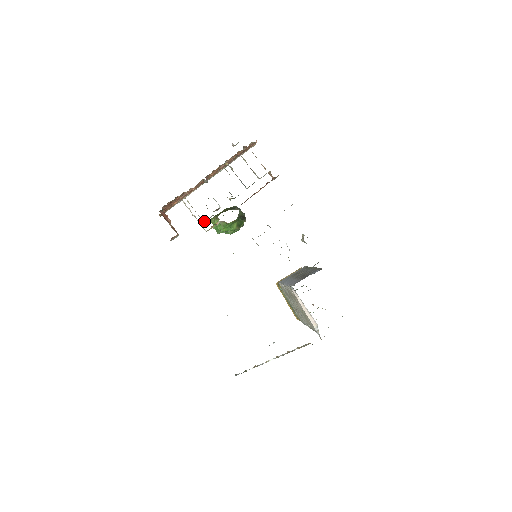
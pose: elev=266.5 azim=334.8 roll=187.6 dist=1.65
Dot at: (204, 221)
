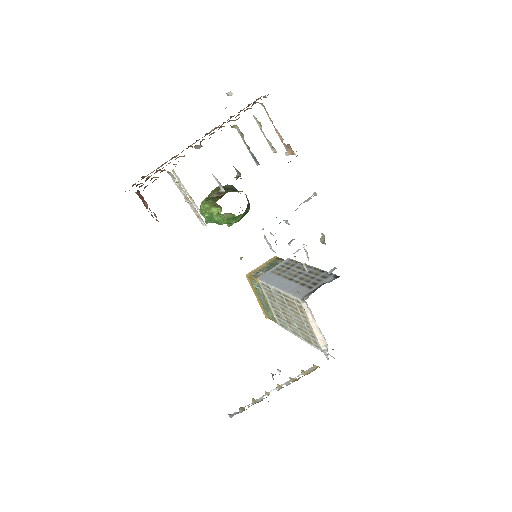
Dot at: occluded
